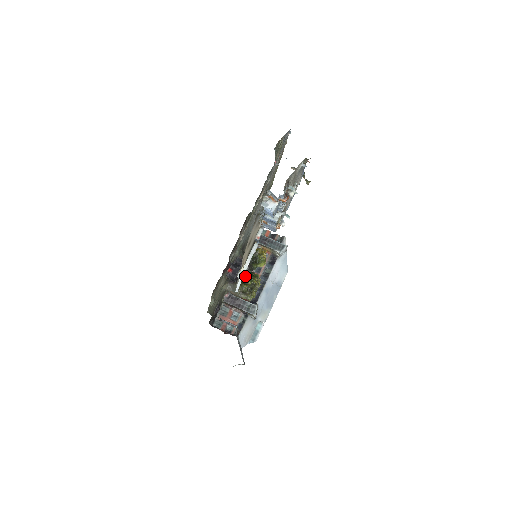
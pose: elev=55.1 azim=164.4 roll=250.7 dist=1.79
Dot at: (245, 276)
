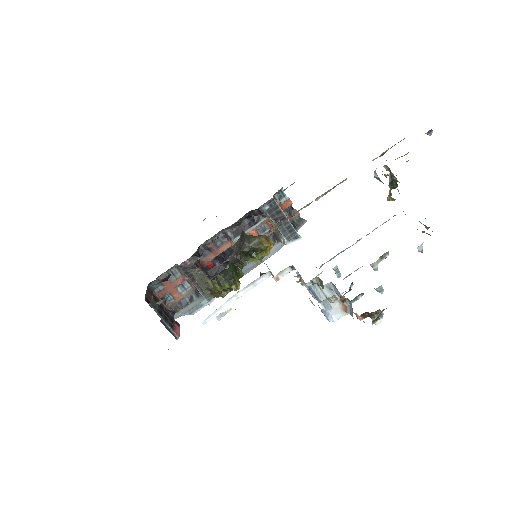
Dot at: (226, 270)
